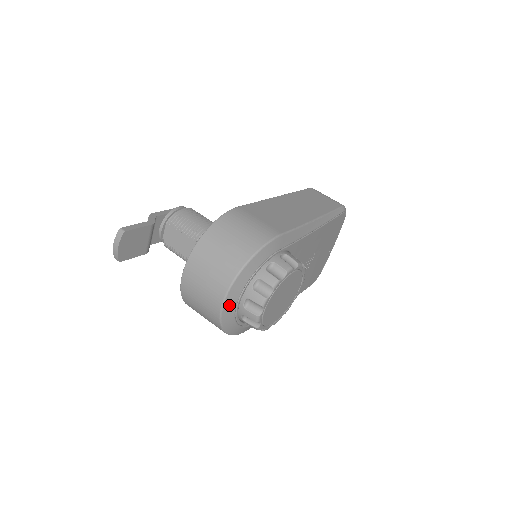
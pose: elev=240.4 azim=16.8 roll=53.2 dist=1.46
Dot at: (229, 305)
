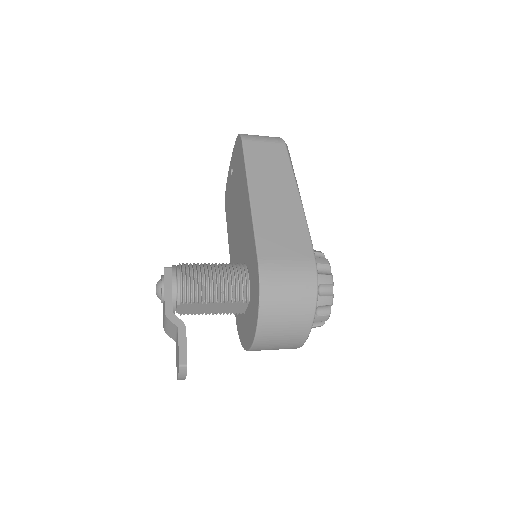
Dot at: occluded
